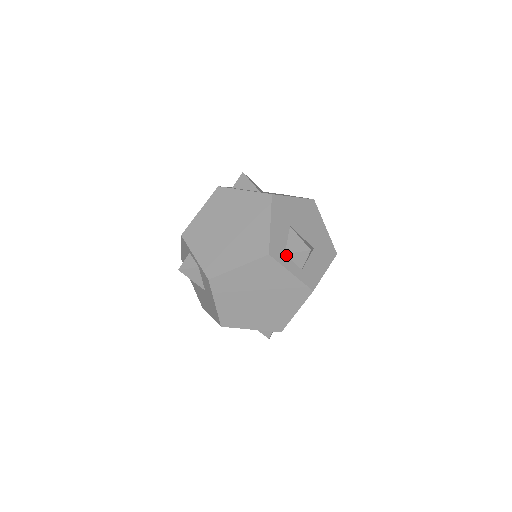
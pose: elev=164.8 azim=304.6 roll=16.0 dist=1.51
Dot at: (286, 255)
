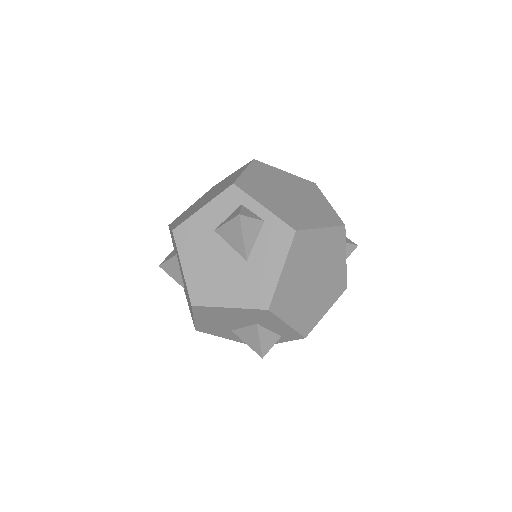
Dot at: occluded
